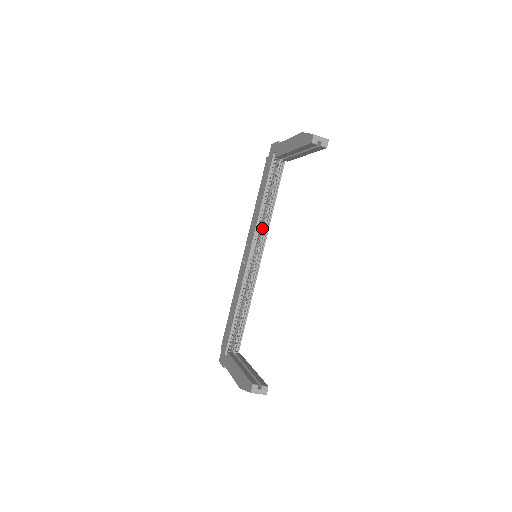
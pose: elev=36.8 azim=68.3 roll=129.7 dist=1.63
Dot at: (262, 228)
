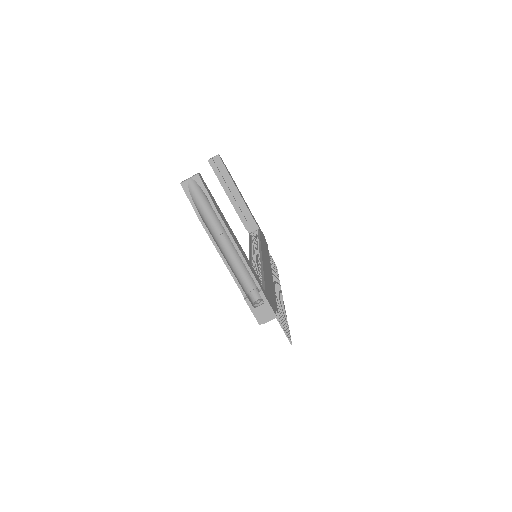
Dot at: occluded
